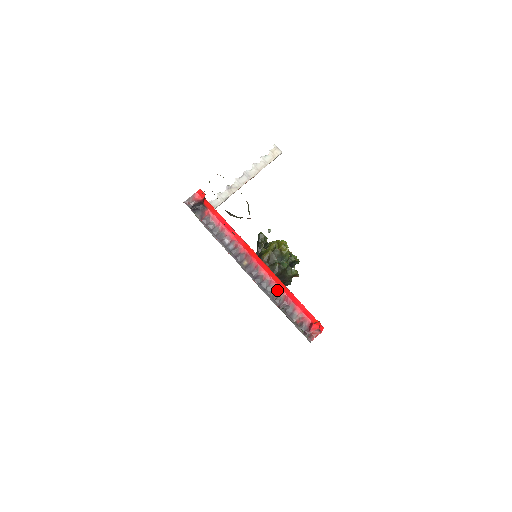
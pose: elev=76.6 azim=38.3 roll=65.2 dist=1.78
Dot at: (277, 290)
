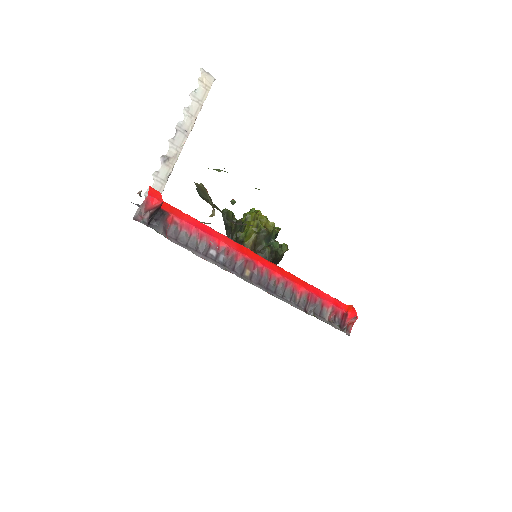
Dot at: (297, 291)
